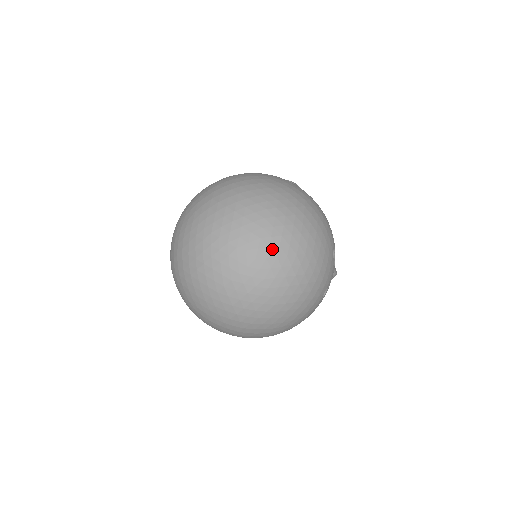
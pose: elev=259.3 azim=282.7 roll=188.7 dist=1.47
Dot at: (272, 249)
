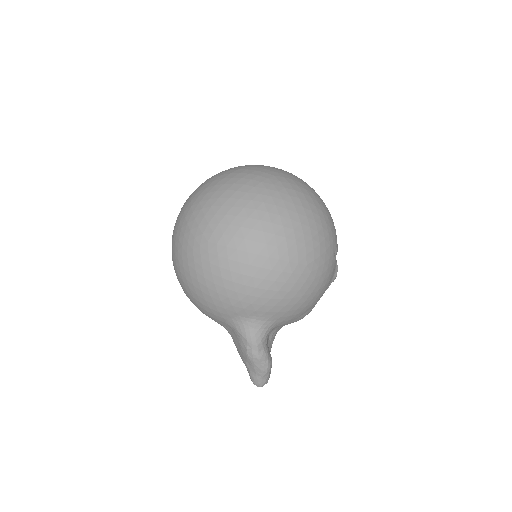
Dot at: (287, 175)
